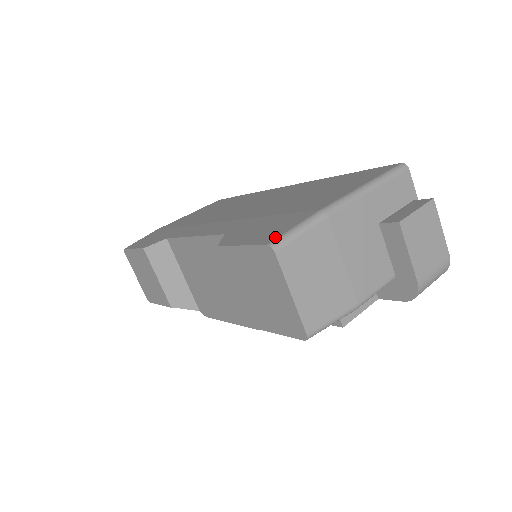
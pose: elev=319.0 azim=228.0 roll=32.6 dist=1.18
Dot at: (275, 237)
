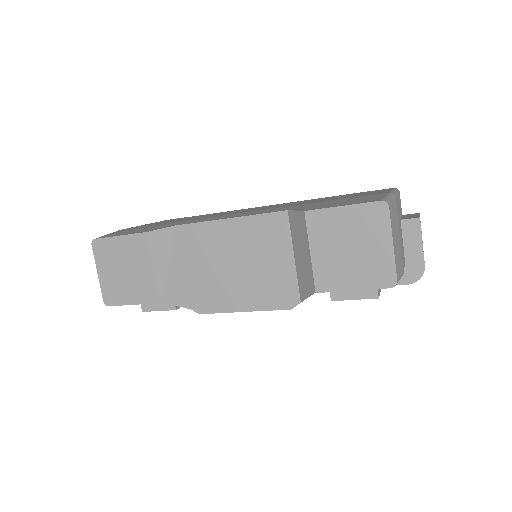
Dot at: (380, 199)
